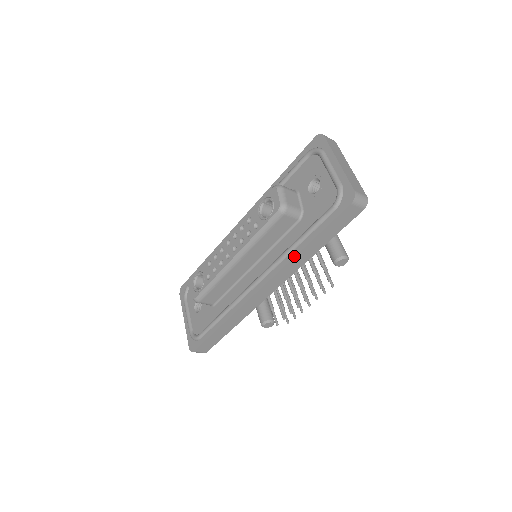
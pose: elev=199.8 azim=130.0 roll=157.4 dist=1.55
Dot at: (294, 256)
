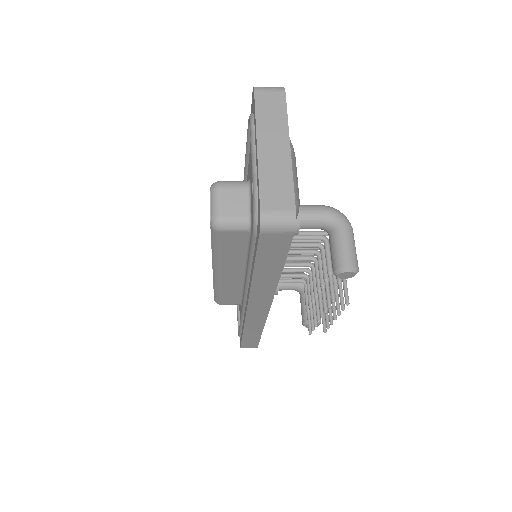
Dot at: (250, 285)
